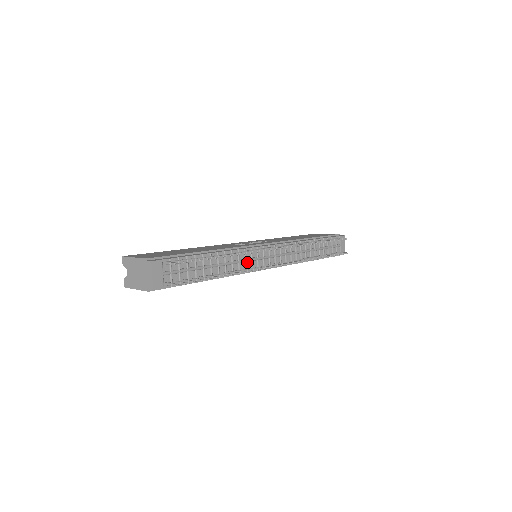
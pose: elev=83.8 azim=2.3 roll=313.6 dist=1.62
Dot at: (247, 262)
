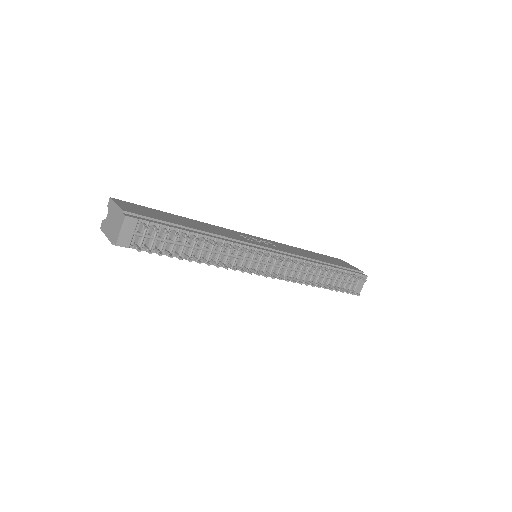
Dot at: (239, 259)
